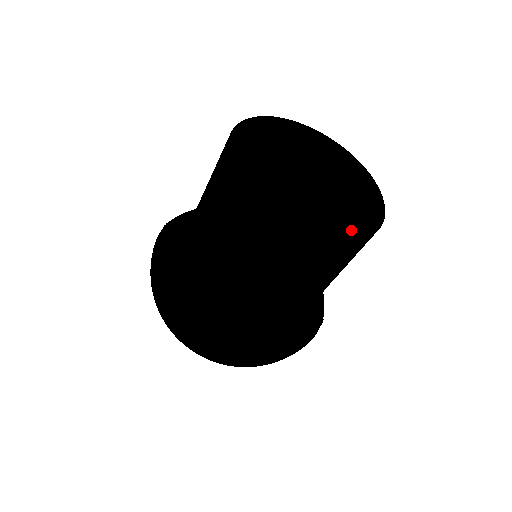
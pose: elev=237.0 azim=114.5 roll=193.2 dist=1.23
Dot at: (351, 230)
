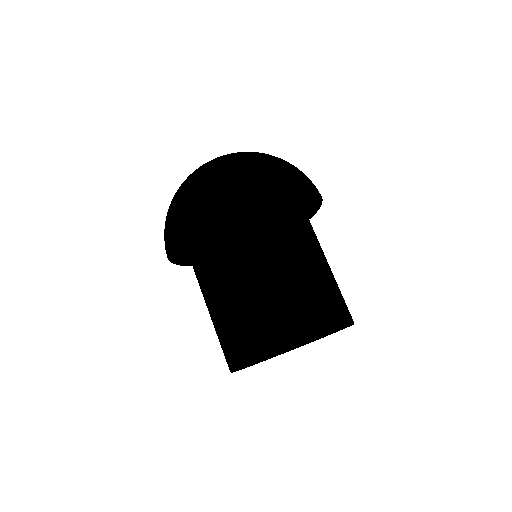
Dot at: occluded
